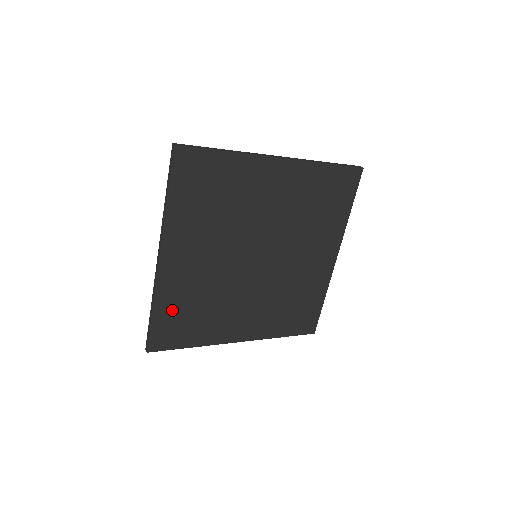
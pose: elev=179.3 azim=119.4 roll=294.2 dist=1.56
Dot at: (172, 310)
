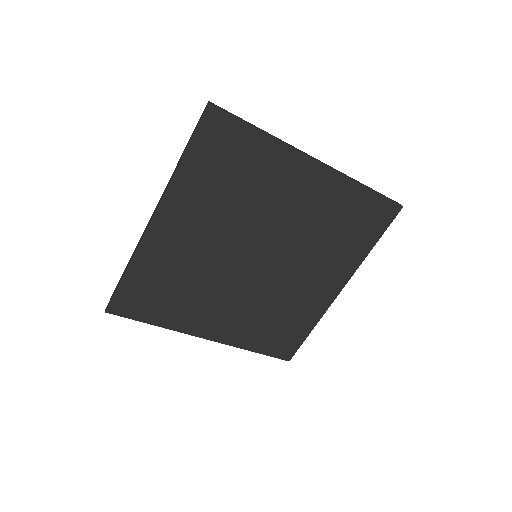
Dot at: (147, 278)
